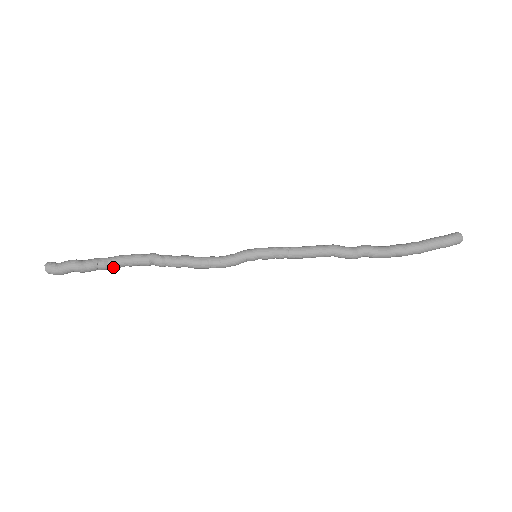
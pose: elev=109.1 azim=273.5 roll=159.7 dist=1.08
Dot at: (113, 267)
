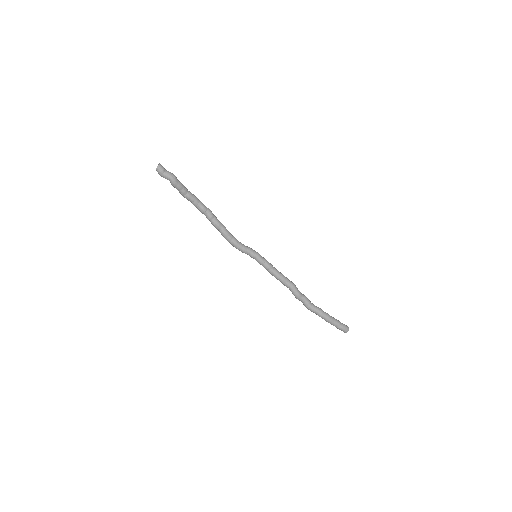
Dot at: (187, 197)
